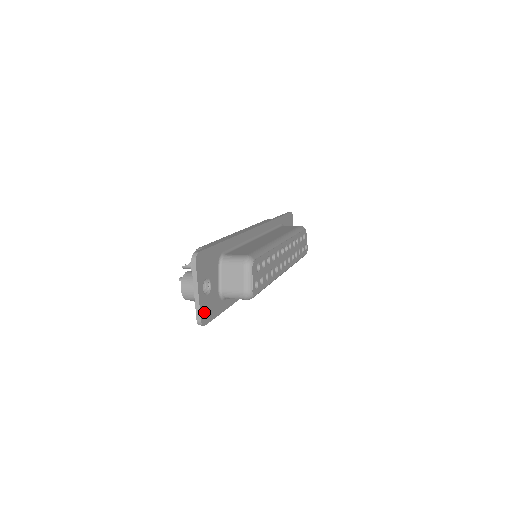
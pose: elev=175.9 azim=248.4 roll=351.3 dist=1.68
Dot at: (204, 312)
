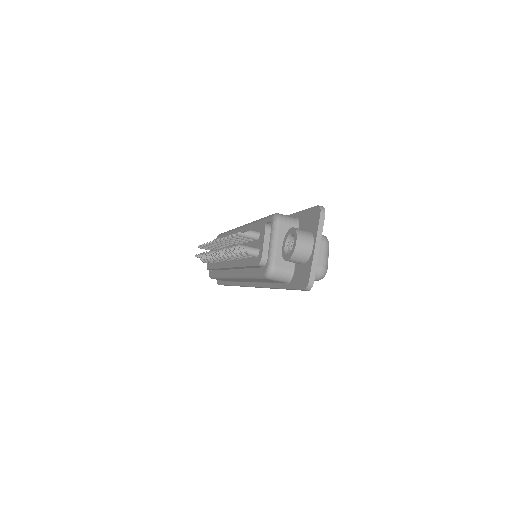
Dot at: occluded
